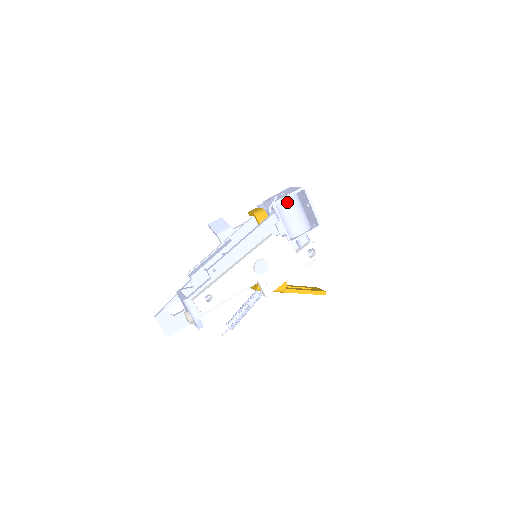
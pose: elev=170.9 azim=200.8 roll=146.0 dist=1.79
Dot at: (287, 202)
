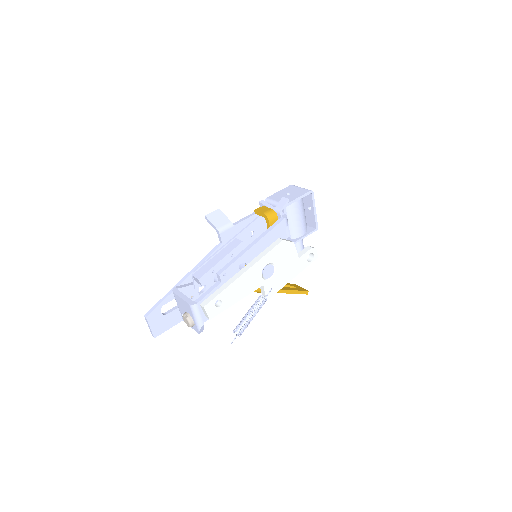
Dot at: (295, 204)
